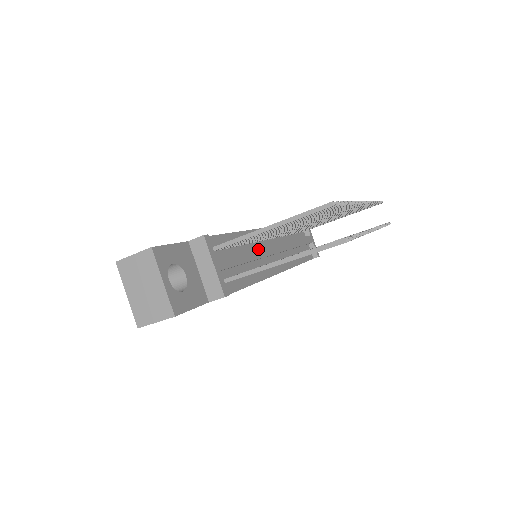
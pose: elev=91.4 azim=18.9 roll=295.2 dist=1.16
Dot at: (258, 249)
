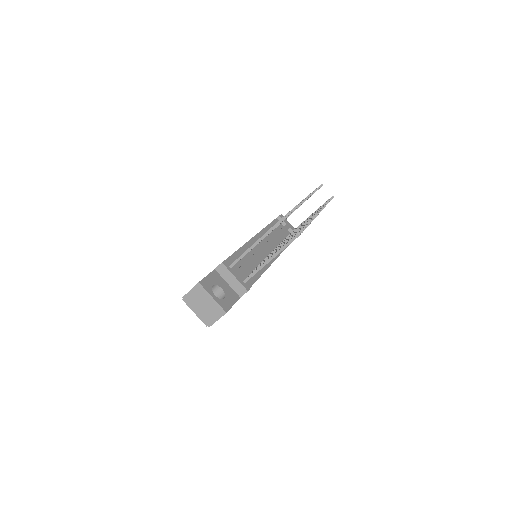
Dot at: (255, 253)
